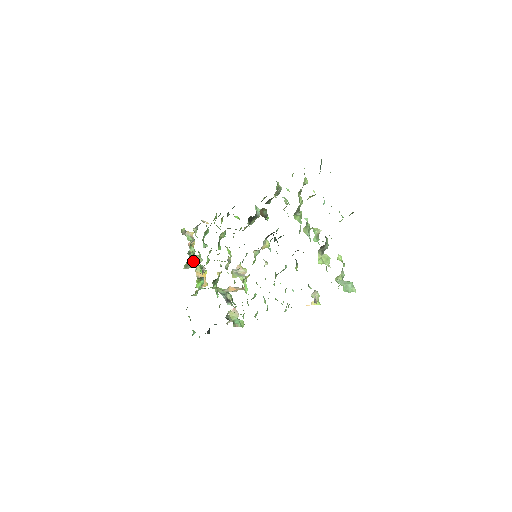
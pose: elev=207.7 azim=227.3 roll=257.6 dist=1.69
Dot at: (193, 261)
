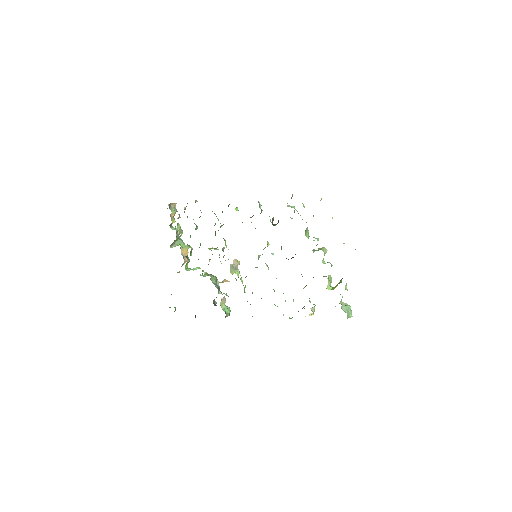
Dot at: occluded
